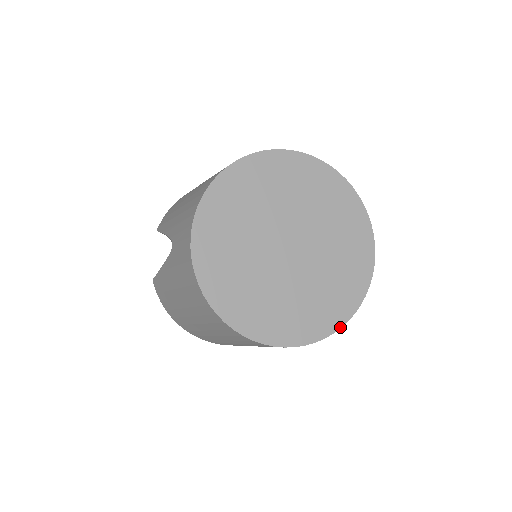
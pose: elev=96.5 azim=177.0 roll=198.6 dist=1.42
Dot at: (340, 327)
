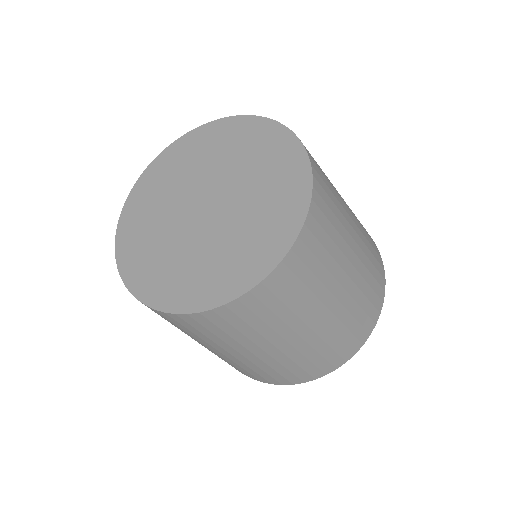
Dot at: (309, 200)
